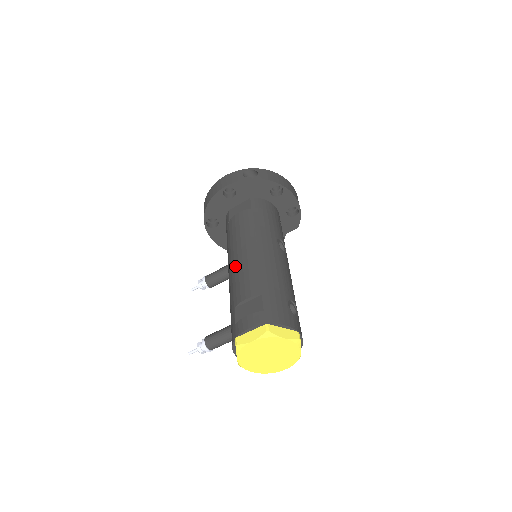
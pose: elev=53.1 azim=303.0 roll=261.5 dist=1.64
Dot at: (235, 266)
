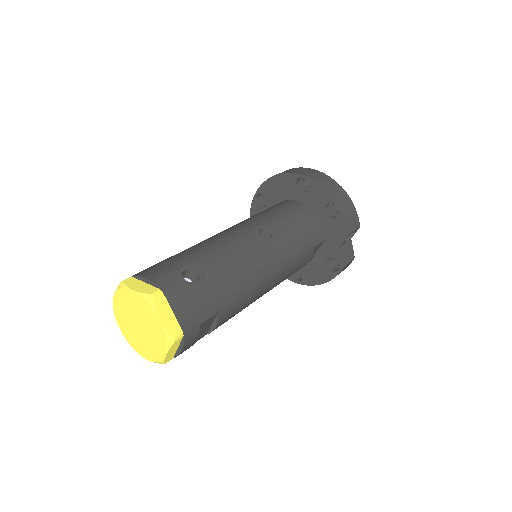
Dot at: occluded
